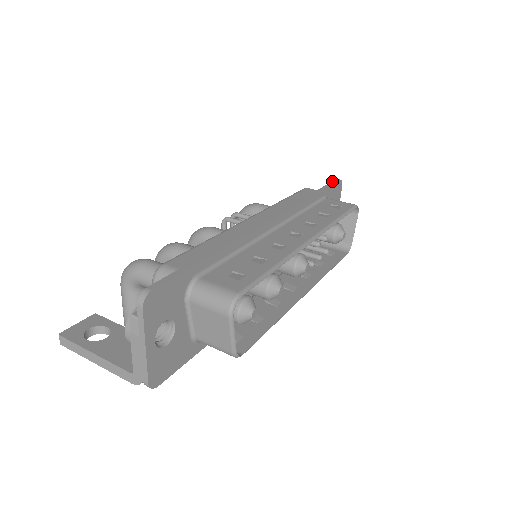
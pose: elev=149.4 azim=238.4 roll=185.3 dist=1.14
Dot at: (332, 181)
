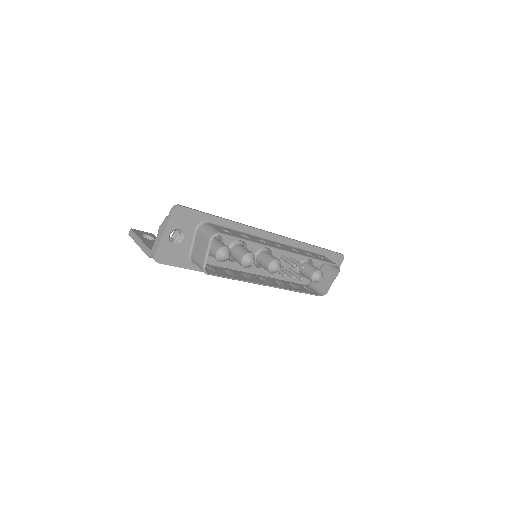
Dot at: occluded
